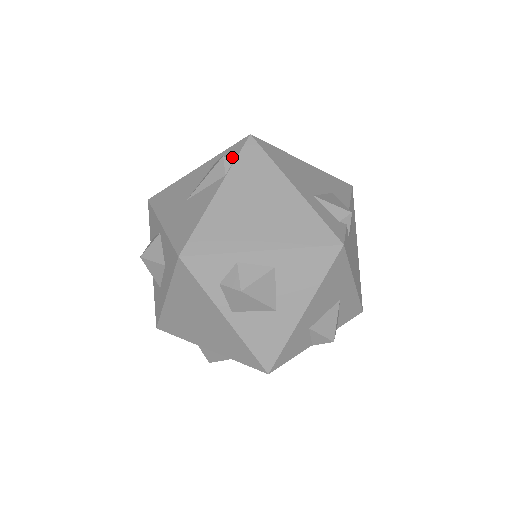
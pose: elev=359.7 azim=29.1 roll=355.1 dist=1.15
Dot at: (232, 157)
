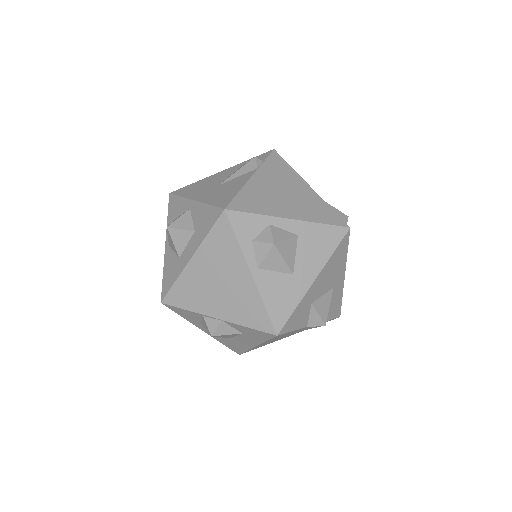
Dot at: (260, 160)
